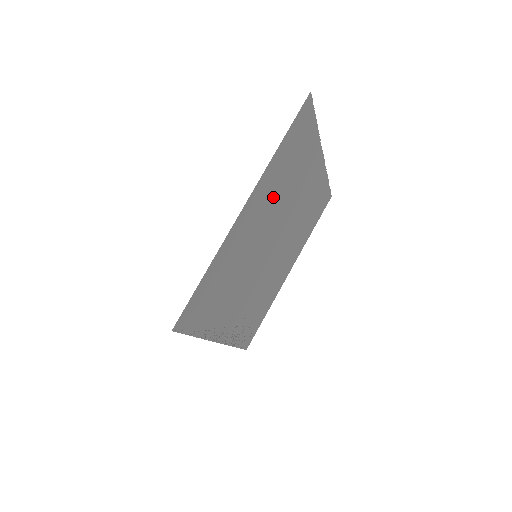
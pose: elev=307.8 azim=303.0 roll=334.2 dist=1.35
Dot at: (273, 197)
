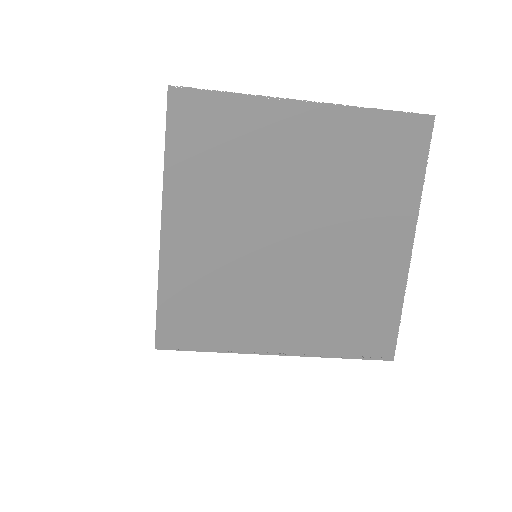
Dot at: (218, 195)
